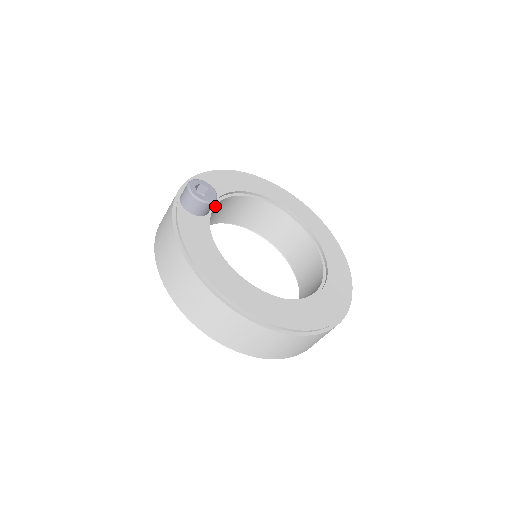
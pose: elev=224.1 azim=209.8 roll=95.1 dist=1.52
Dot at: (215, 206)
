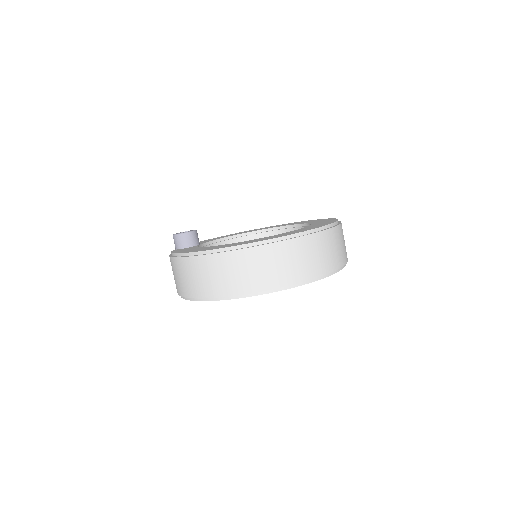
Dot at: occluded
